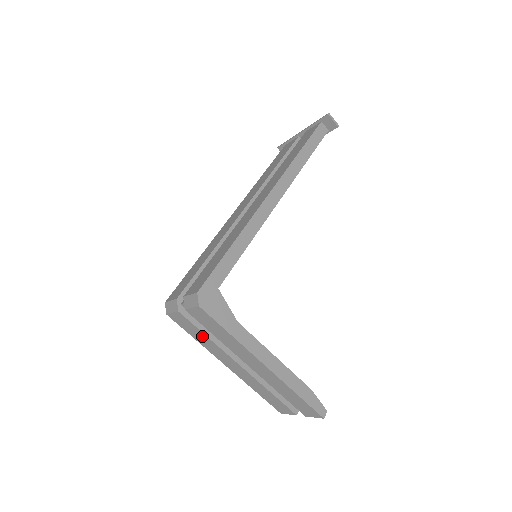
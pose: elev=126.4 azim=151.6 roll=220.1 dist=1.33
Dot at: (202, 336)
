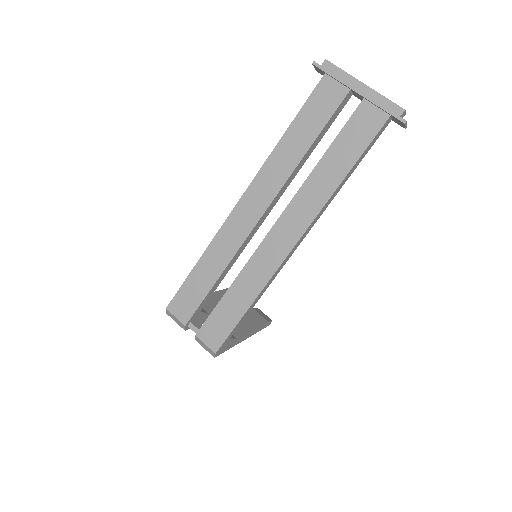
Dot at: occluded
